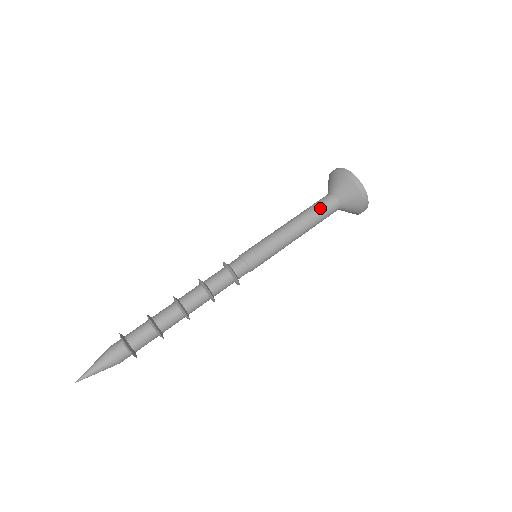
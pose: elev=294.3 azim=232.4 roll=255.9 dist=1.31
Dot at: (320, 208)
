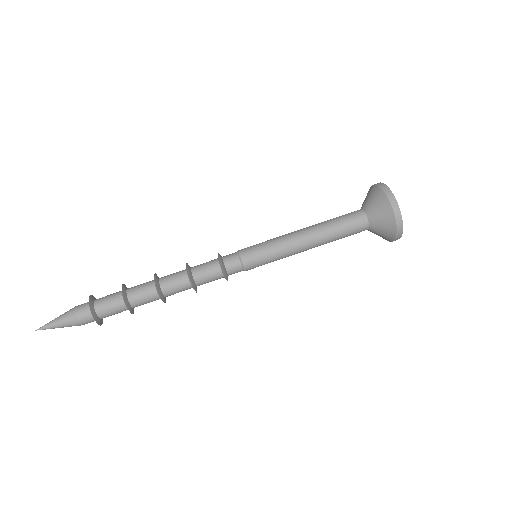
Dot at: (346, 231)
